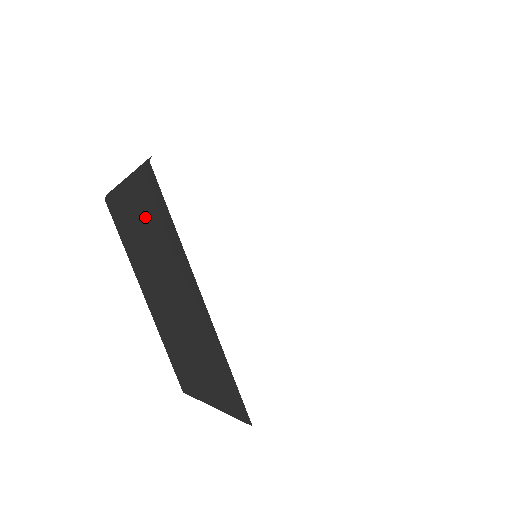
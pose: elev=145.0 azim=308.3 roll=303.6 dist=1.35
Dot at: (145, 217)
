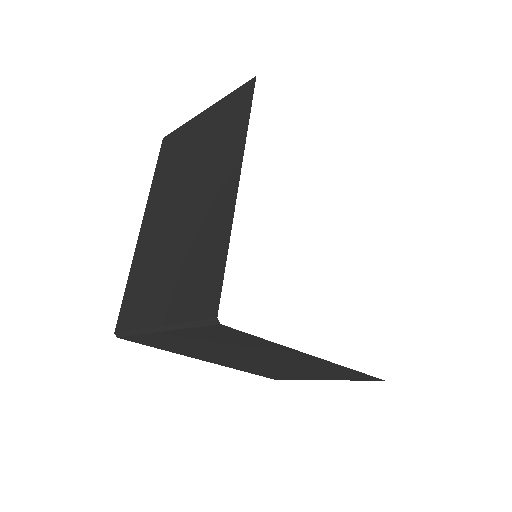
Dot at: (210, 341)
